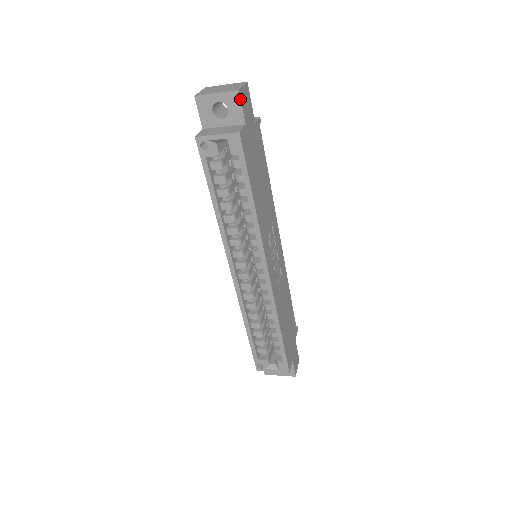
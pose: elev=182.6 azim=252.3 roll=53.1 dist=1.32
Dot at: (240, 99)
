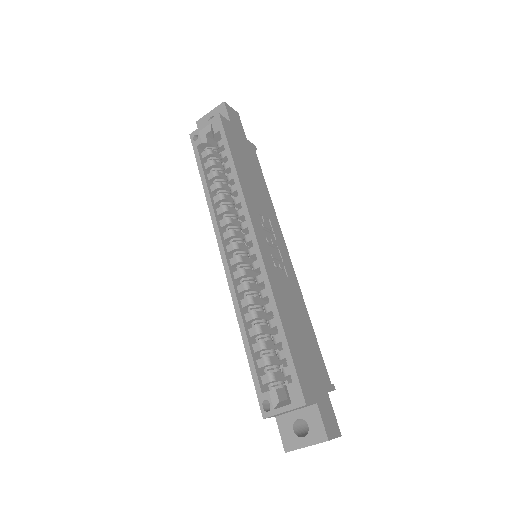
Dot at: (225, 107)
